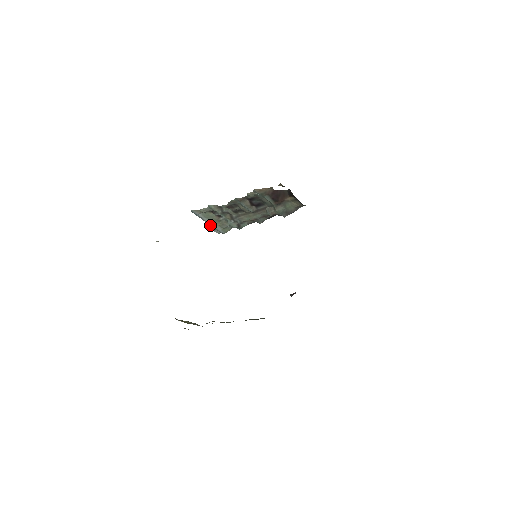
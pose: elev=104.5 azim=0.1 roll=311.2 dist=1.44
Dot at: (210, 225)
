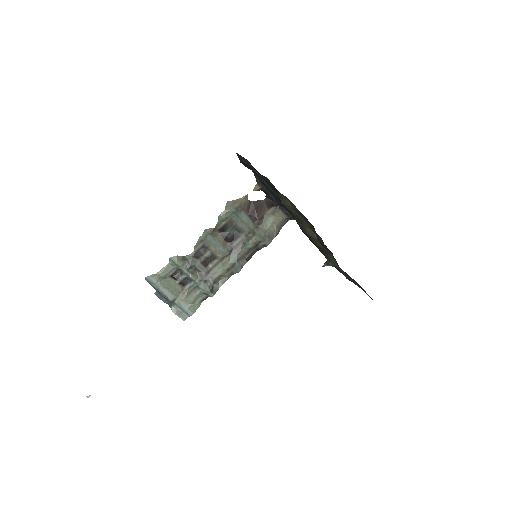
Dot at: (172, 306)
